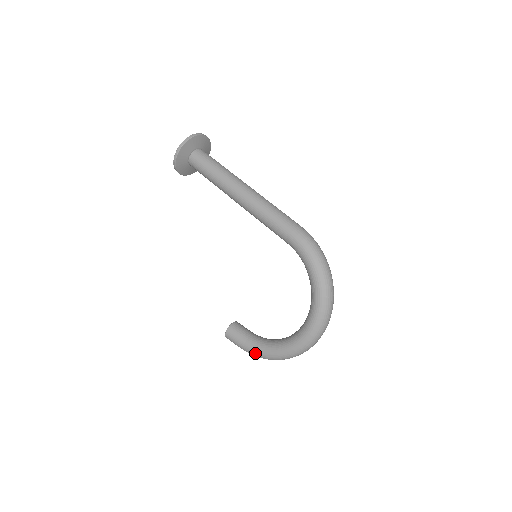
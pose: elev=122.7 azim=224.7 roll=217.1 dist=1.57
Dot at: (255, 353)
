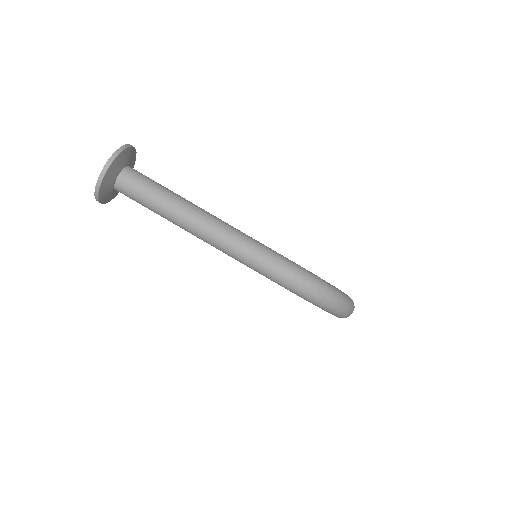
Dot at: occluded
